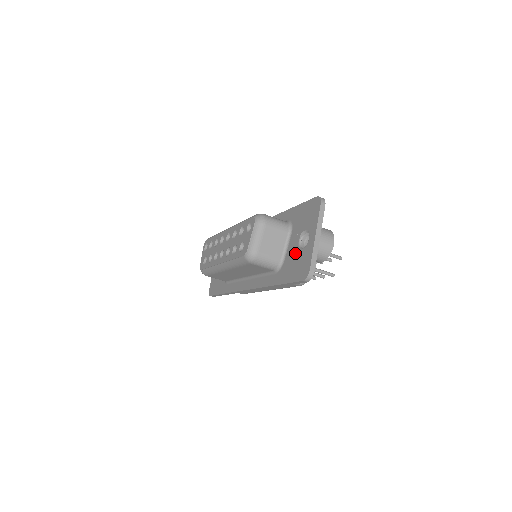
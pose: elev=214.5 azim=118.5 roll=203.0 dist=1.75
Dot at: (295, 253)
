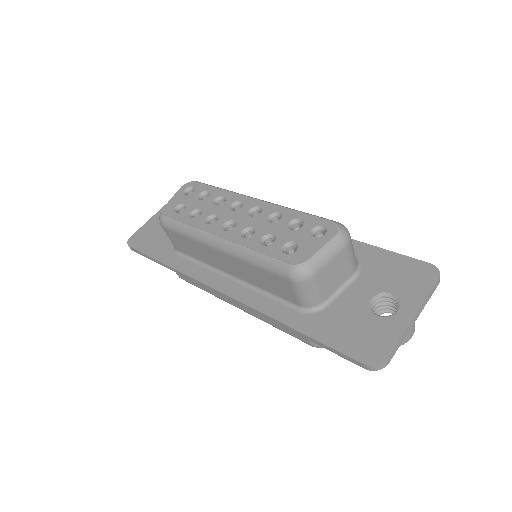
Dot at: (358, 311)
